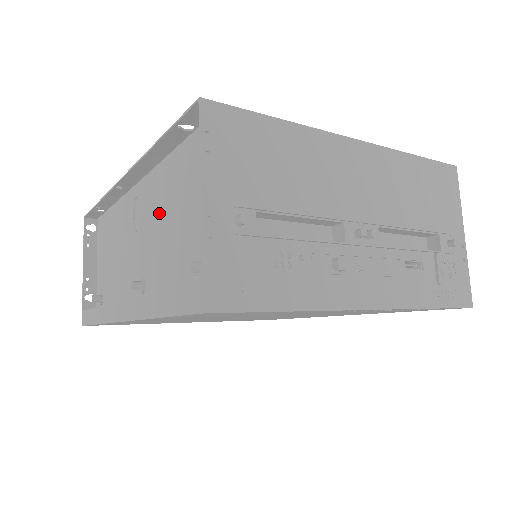
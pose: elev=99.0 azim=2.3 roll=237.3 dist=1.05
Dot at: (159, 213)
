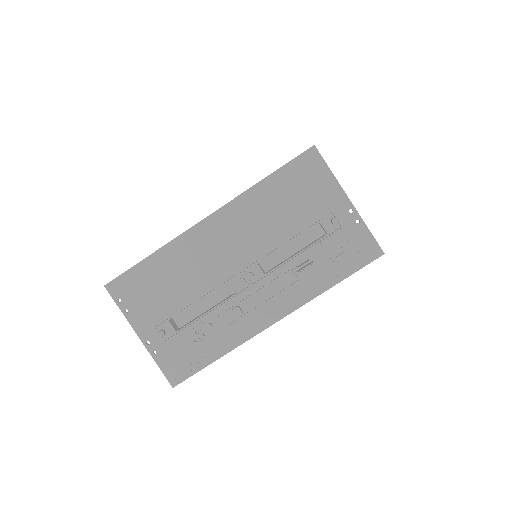
Dot at: occluded
